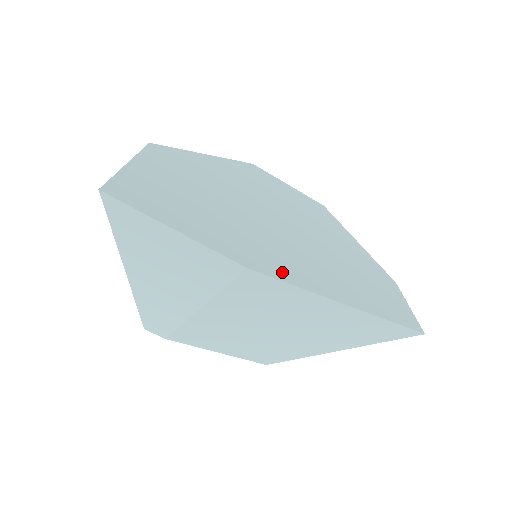
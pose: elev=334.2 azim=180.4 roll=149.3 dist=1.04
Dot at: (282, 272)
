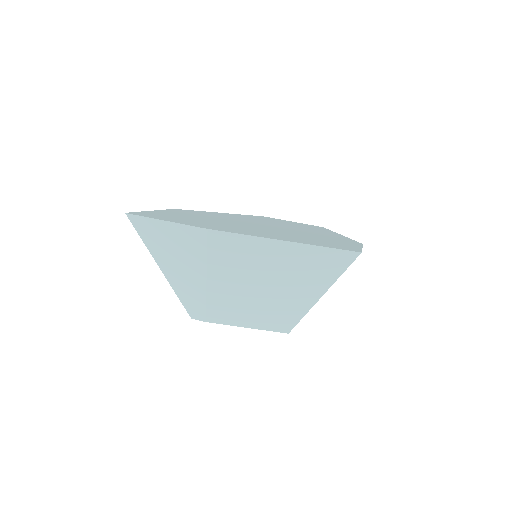
Dot at: (237, 232)
